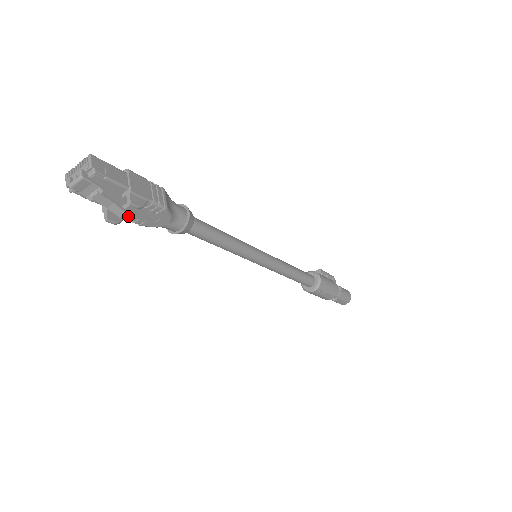
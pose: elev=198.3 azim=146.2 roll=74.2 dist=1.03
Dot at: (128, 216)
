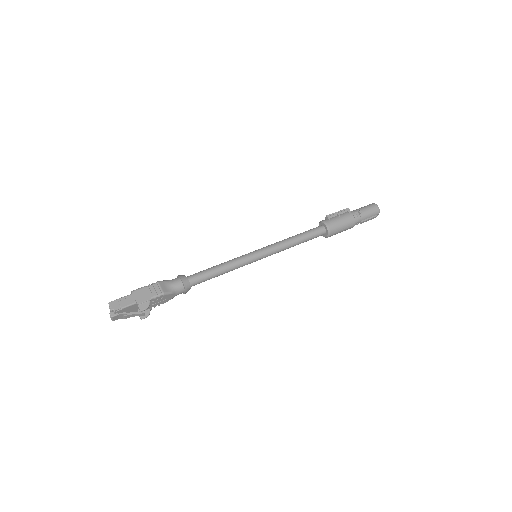
Dot at: occluded
